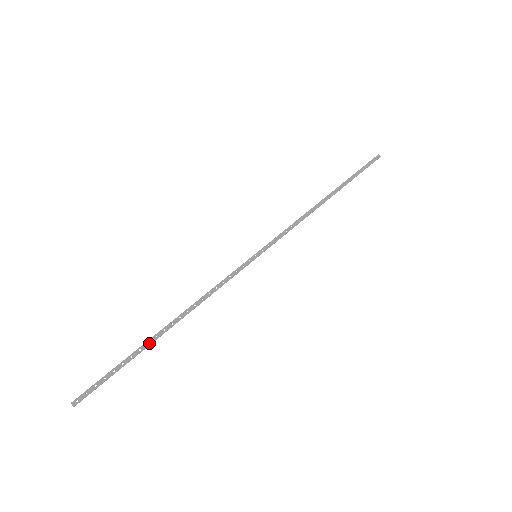
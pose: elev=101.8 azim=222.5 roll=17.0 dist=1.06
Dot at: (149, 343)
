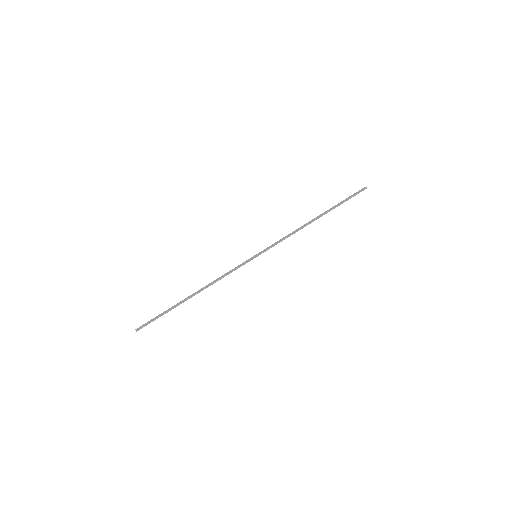
Dot at: (180, 302)
